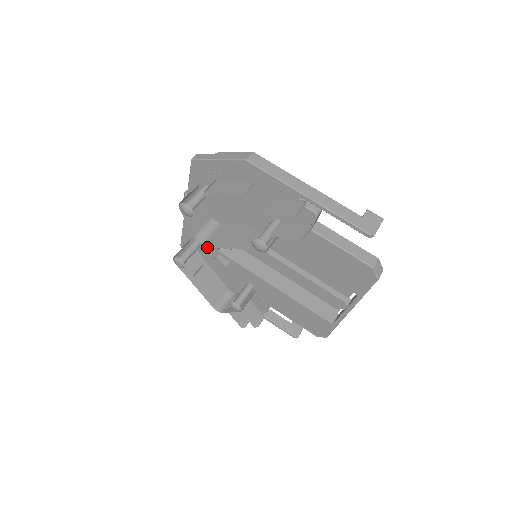
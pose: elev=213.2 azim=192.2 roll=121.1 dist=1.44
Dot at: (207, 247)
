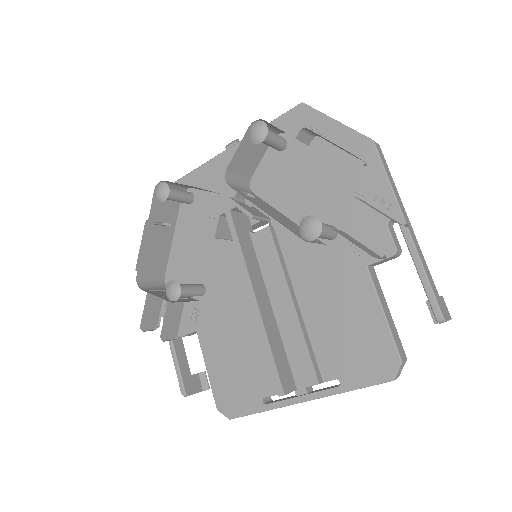
Dot at: (199, 210)
